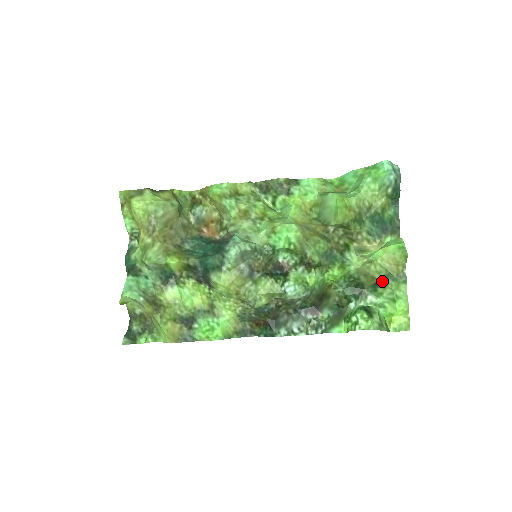
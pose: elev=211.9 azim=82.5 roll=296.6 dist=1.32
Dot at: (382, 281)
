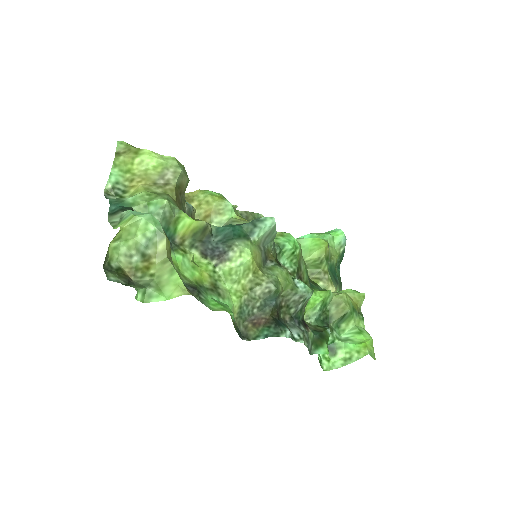
Dot at: (350, 312)
